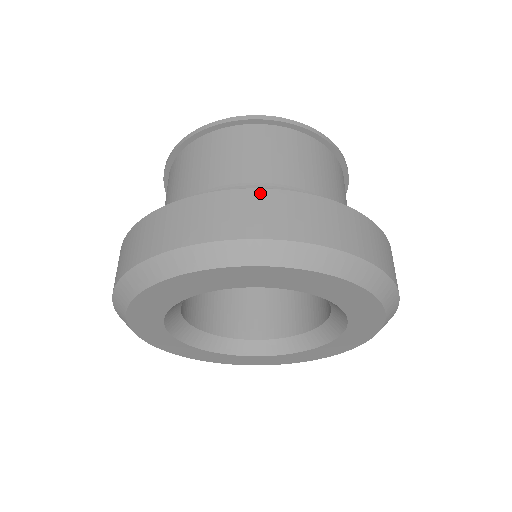
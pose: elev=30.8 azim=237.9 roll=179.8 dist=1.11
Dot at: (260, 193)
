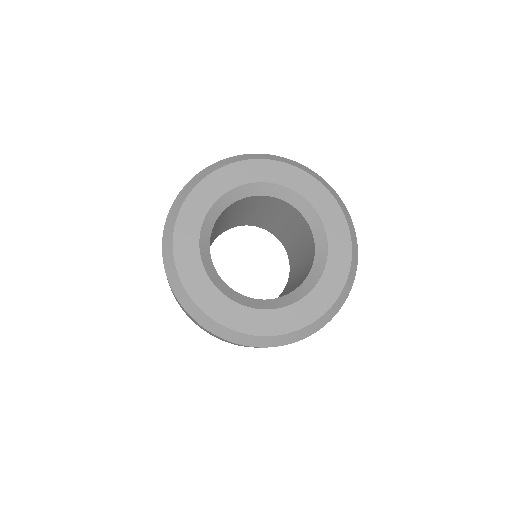
Dot at: occluded
